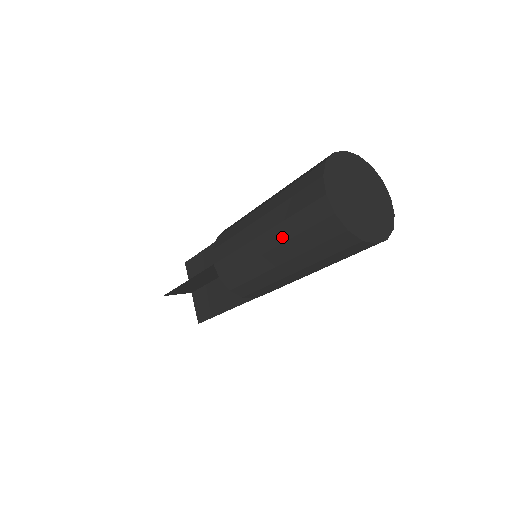
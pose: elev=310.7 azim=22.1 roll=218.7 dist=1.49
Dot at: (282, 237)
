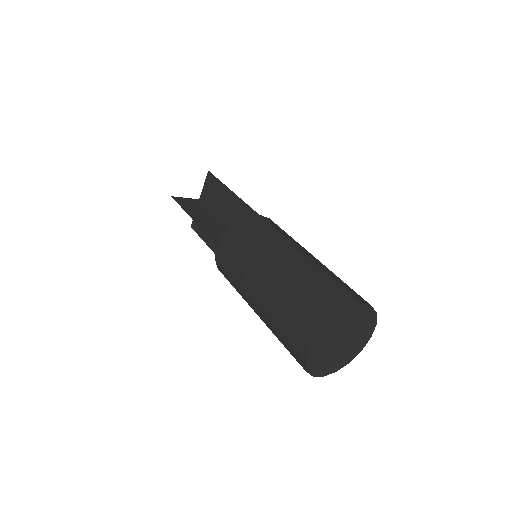
Dot at: (267, 314)
